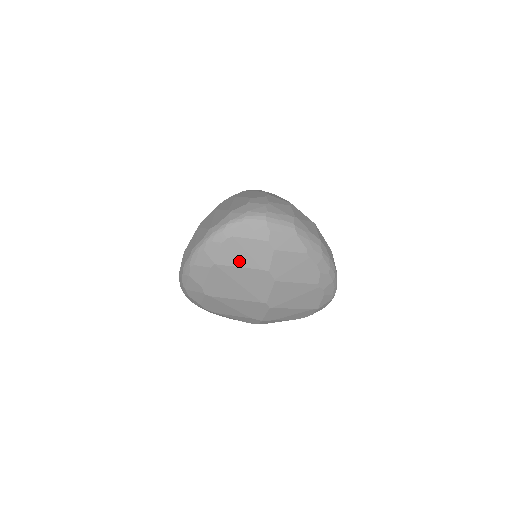
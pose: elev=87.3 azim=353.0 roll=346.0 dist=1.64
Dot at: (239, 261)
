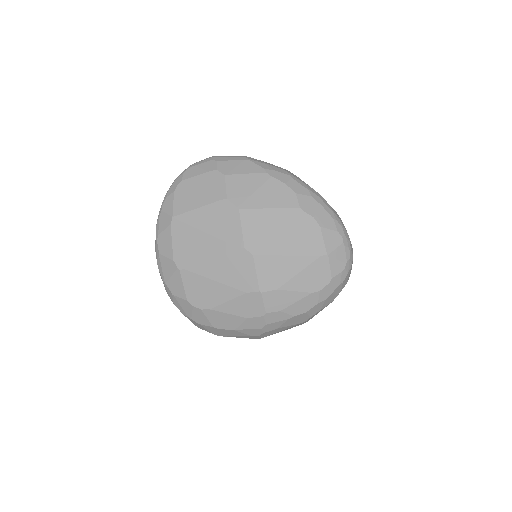
Dot at: (195, 202)
